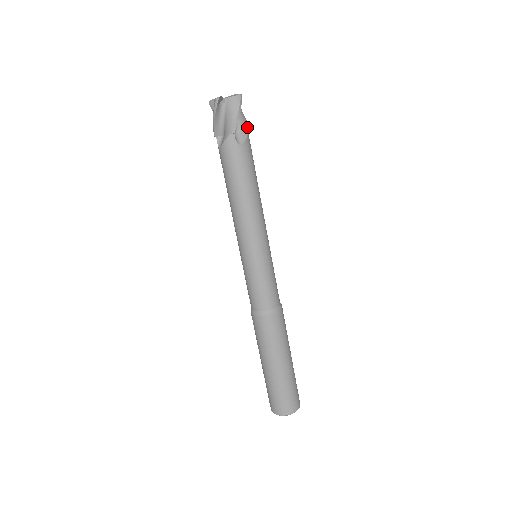
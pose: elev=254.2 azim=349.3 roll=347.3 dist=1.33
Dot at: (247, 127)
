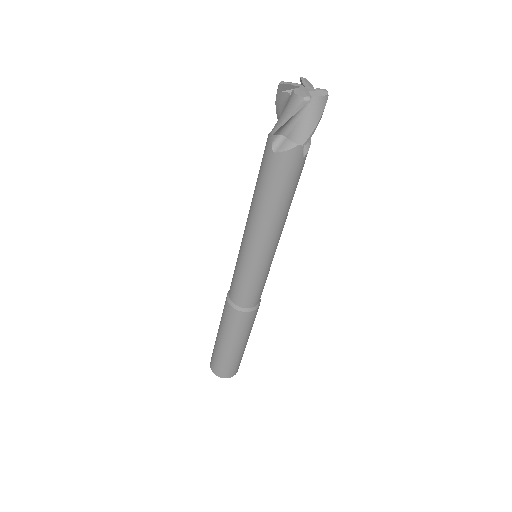
Dot at: occluded
